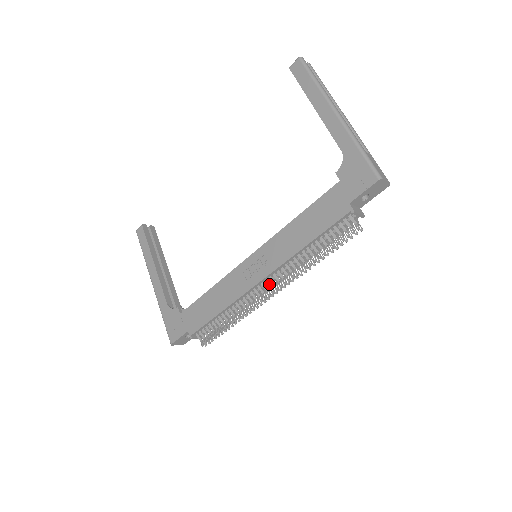
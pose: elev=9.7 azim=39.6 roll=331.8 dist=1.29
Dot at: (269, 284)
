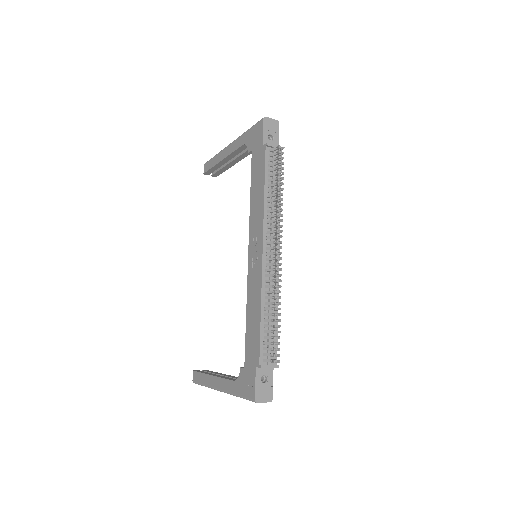
Dot at: (270, 248)
